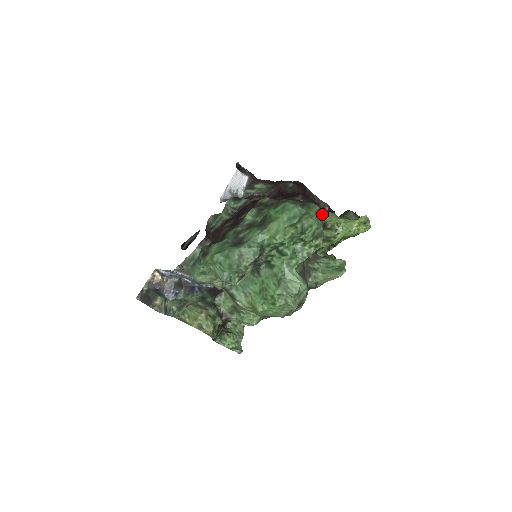
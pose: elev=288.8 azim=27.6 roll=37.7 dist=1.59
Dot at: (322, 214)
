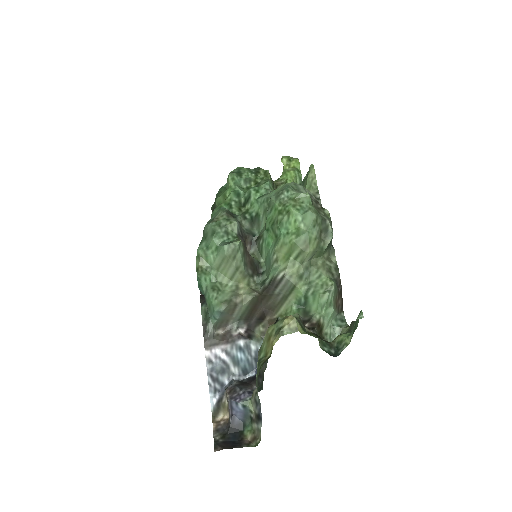
Dot at: occluded
